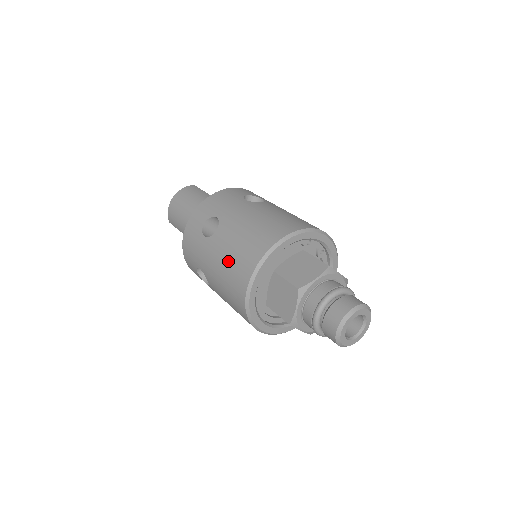
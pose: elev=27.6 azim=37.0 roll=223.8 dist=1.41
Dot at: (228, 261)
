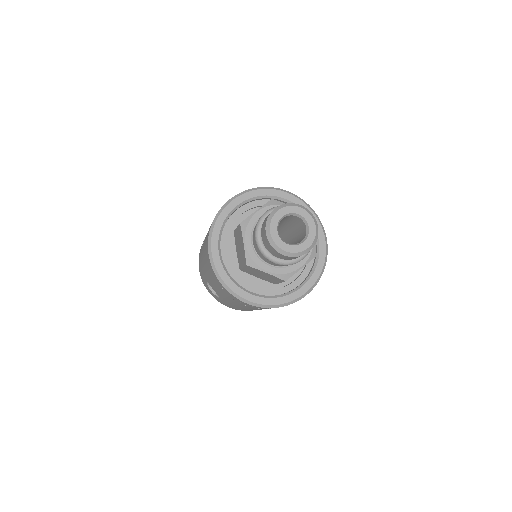
Dot at: (204, 246)
